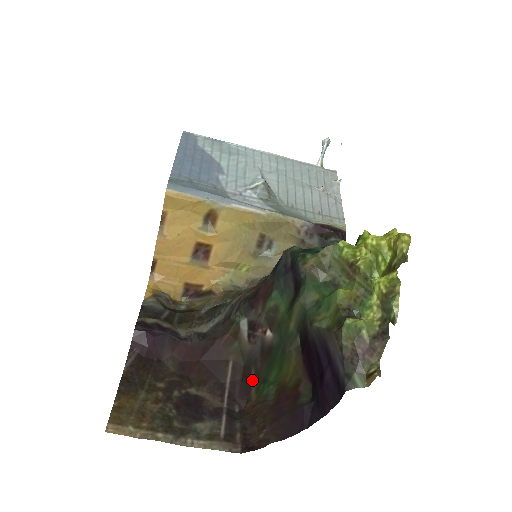
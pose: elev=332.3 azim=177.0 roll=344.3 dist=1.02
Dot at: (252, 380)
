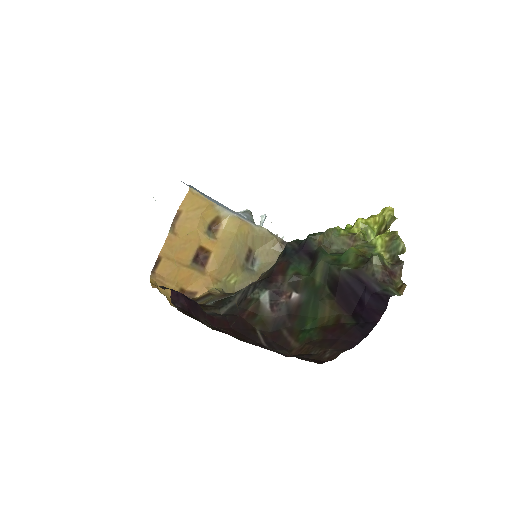
Dot at: (287, 336)
